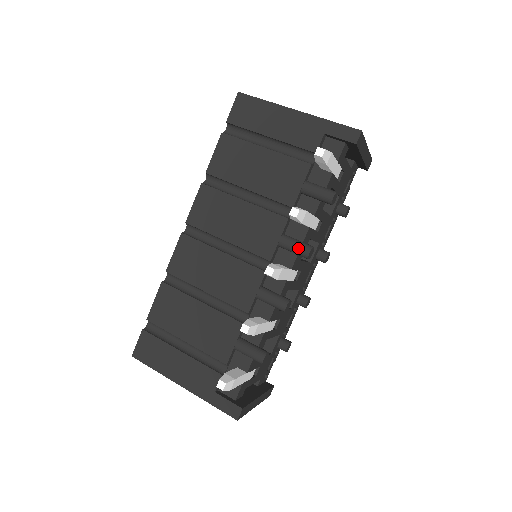
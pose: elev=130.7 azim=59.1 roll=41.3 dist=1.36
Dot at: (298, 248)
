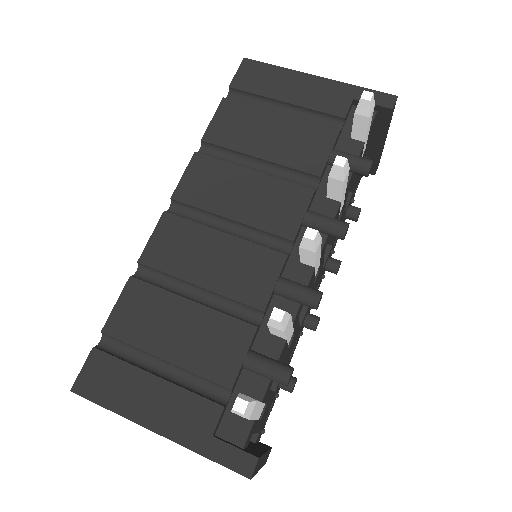
Dot at: (331, 223)
